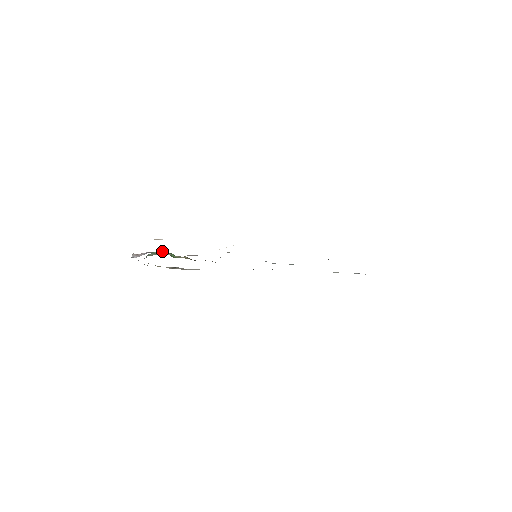
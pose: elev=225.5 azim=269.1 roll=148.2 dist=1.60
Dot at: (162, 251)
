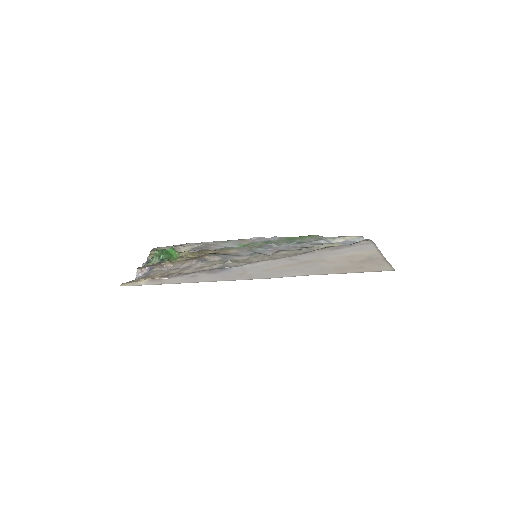
Dot at: (164, 257)
